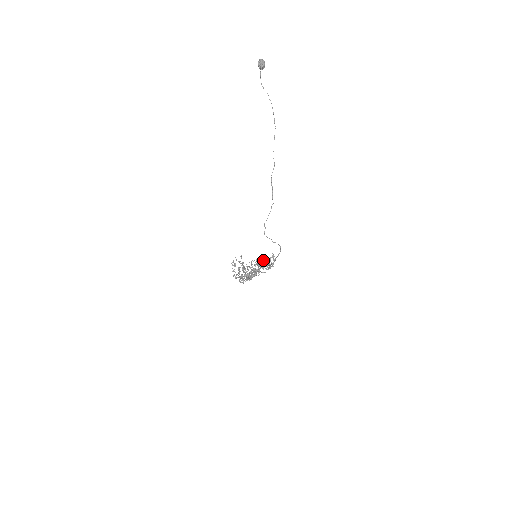
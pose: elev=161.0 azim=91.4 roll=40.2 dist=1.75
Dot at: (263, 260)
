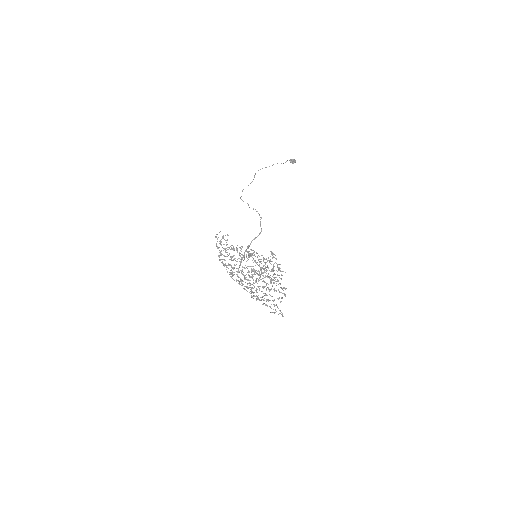
Dot at: (270, 271)
